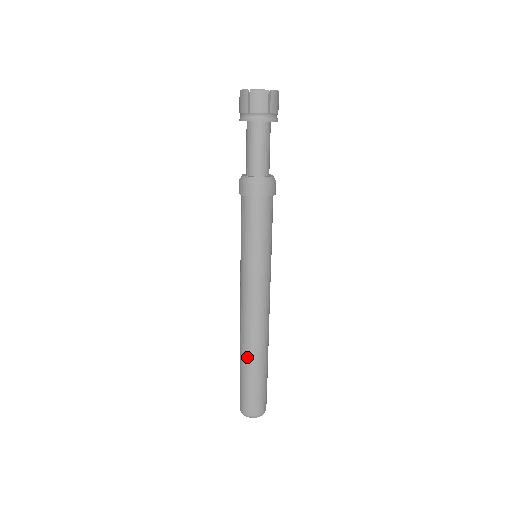
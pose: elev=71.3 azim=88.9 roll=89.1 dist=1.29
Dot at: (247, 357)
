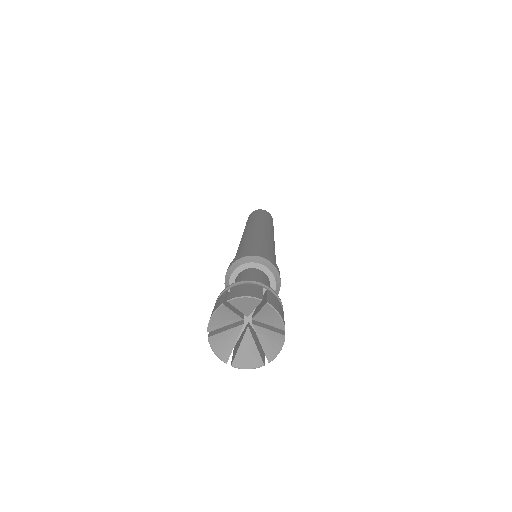
Dot at: occluded
